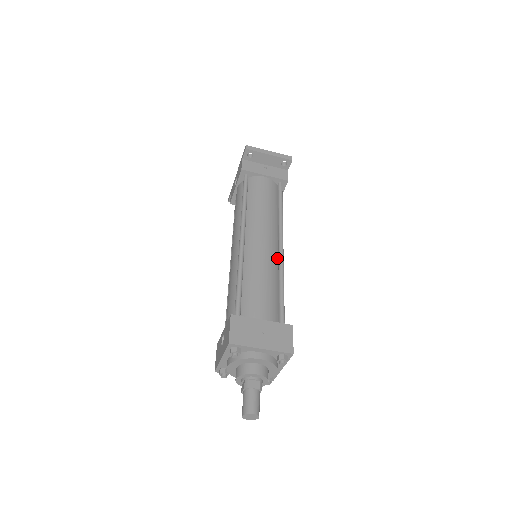
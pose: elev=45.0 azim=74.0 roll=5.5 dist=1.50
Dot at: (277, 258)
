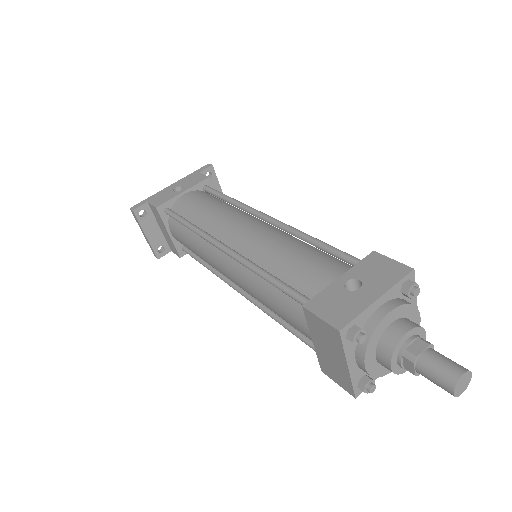
Dot at: occluded
